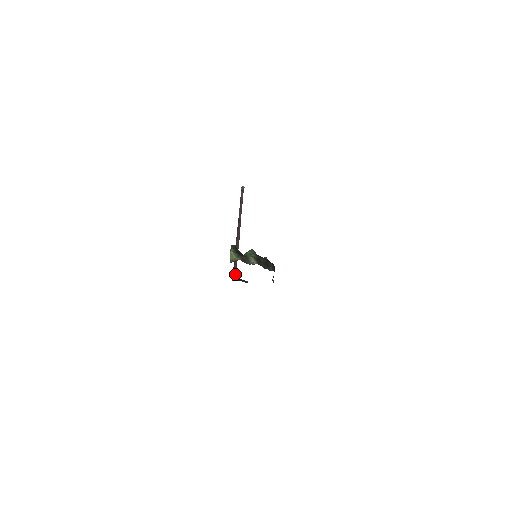
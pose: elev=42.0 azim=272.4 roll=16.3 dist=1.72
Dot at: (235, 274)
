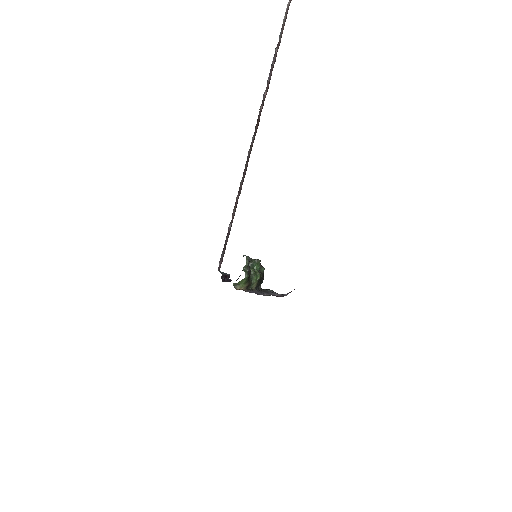
Dot at: occluded
